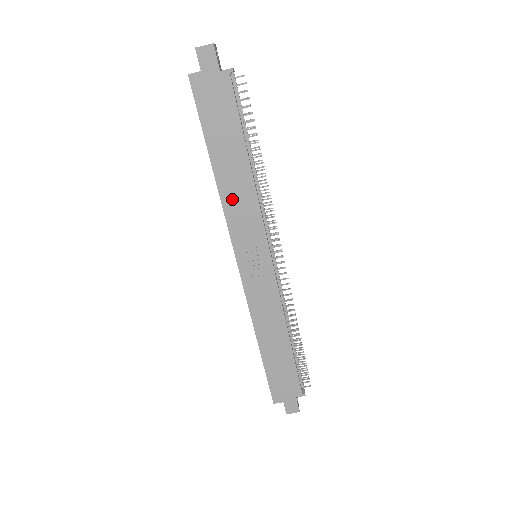
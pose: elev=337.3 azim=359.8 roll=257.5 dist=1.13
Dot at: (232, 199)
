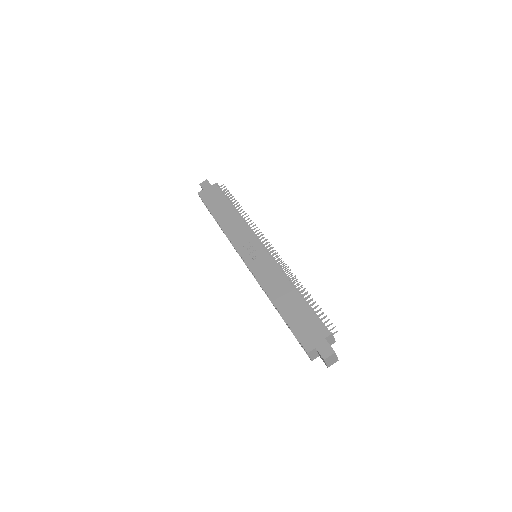
Dot at: (230, 228)
